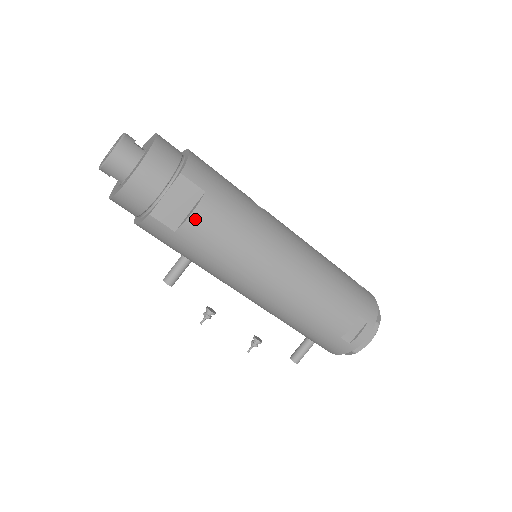
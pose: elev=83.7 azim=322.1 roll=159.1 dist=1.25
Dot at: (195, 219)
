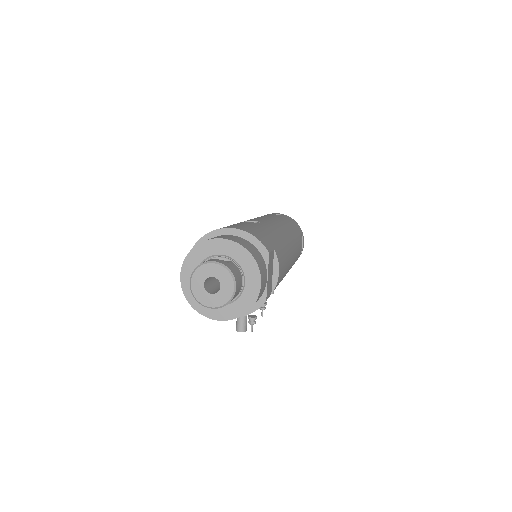
Dot at: (280, 273)
